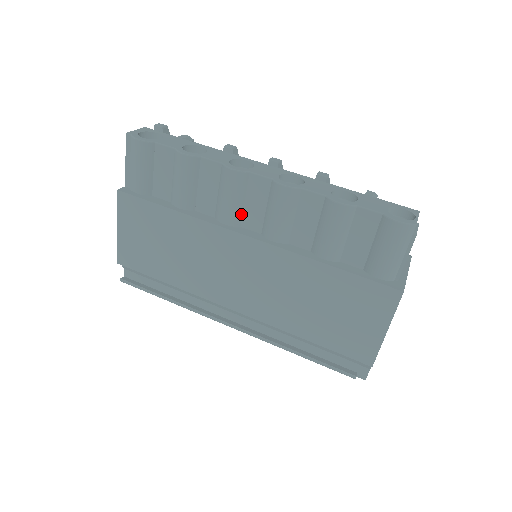
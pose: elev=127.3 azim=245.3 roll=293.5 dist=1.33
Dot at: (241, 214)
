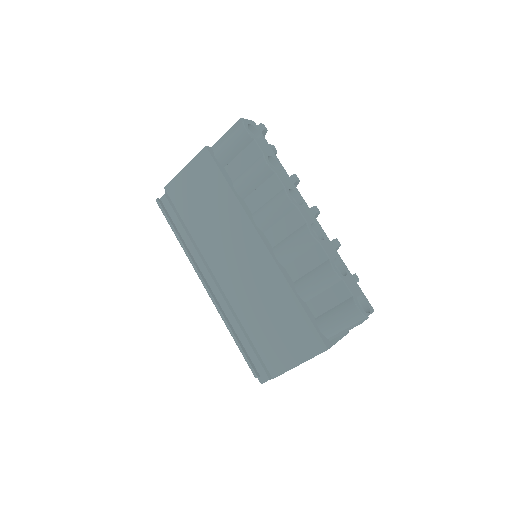
Dot at: (271, 226)
